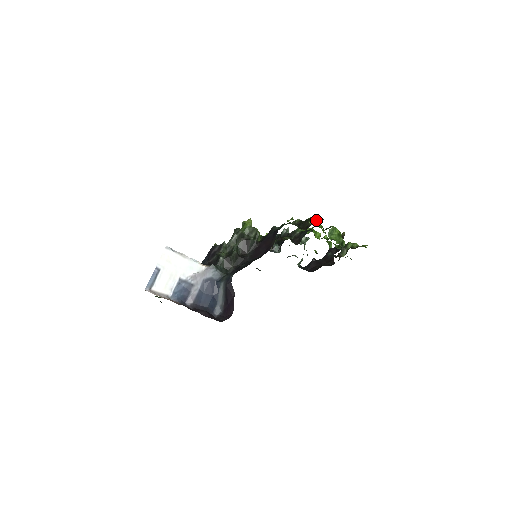
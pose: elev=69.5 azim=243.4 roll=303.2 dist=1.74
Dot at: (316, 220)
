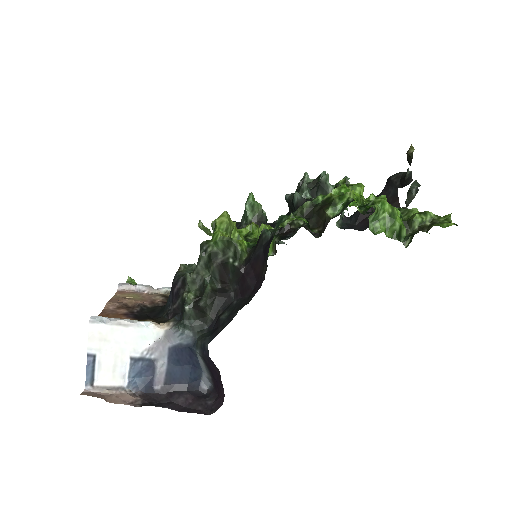
Dot at: (340, 203)
